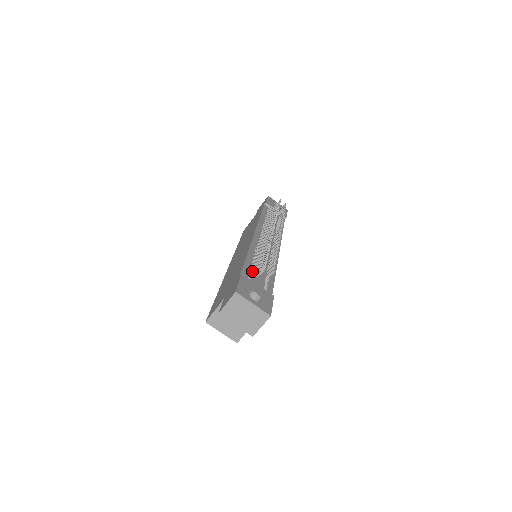
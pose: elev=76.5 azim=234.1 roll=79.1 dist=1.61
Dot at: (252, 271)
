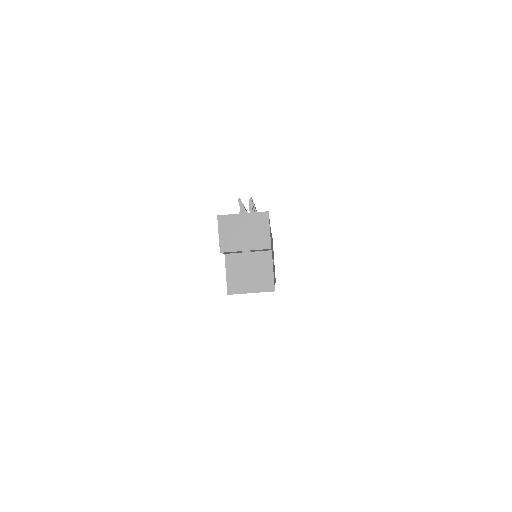
Dot at: occluded
